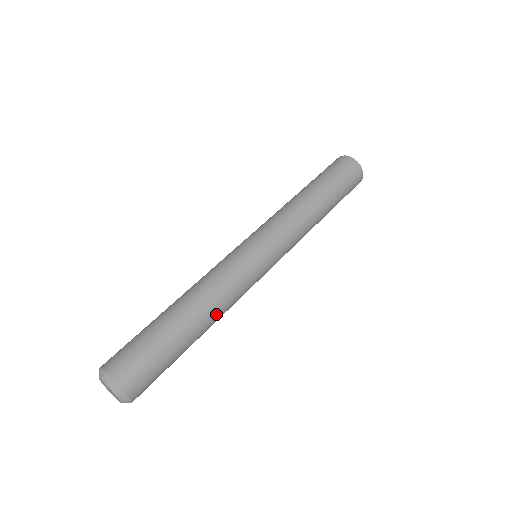
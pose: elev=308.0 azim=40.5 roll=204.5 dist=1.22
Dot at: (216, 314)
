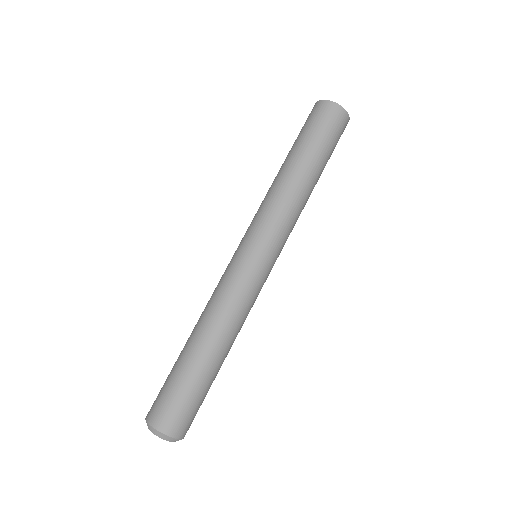
Dot at: occluded
